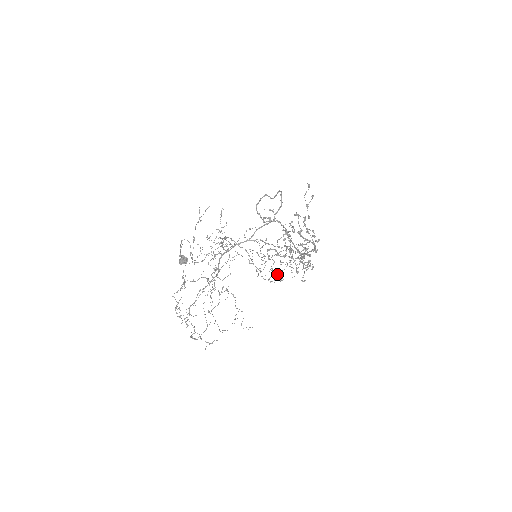
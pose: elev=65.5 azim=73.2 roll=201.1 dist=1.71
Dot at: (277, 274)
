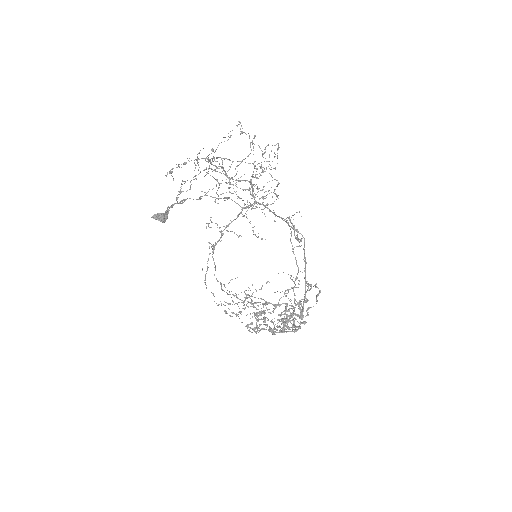
Dot at: (278, 273)
